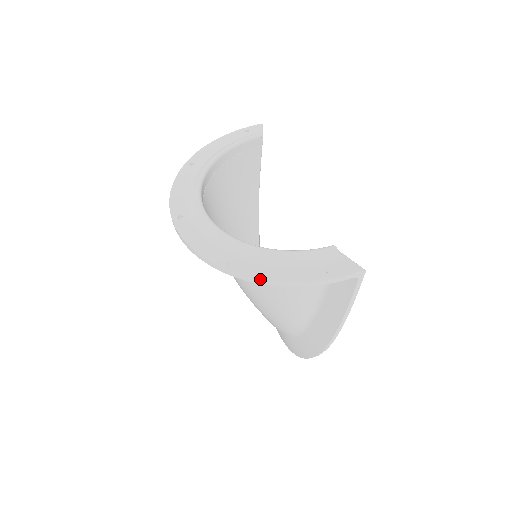
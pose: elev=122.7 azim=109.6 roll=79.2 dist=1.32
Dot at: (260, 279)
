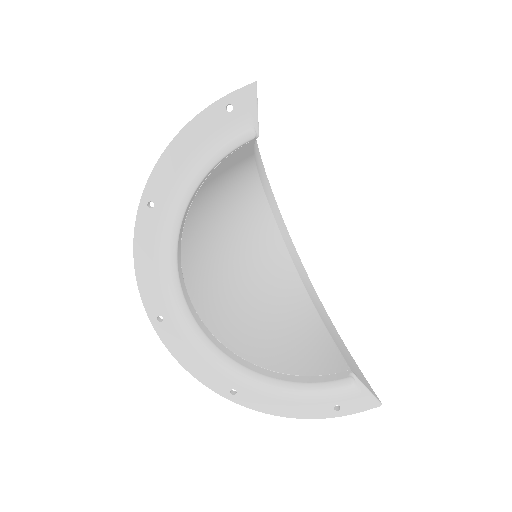
Dot at: occluded
